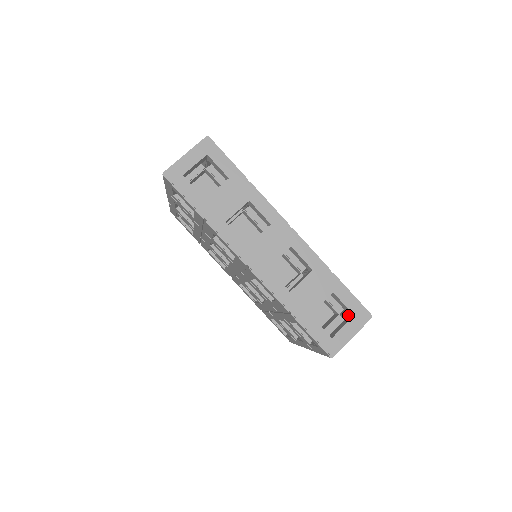
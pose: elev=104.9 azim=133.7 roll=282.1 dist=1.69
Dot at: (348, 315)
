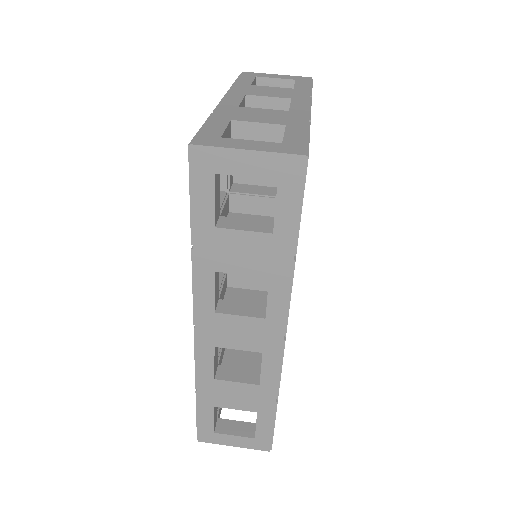
Dot at: occluded
